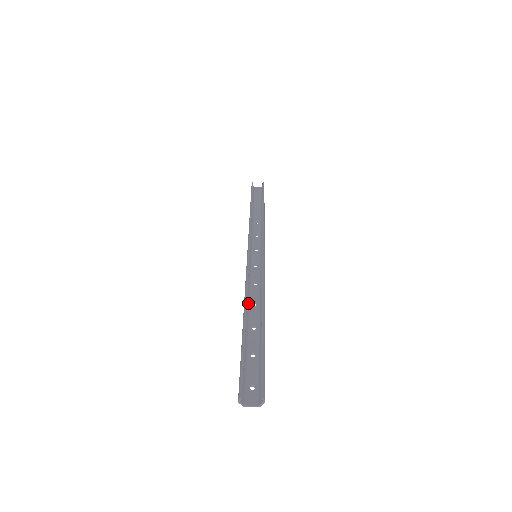
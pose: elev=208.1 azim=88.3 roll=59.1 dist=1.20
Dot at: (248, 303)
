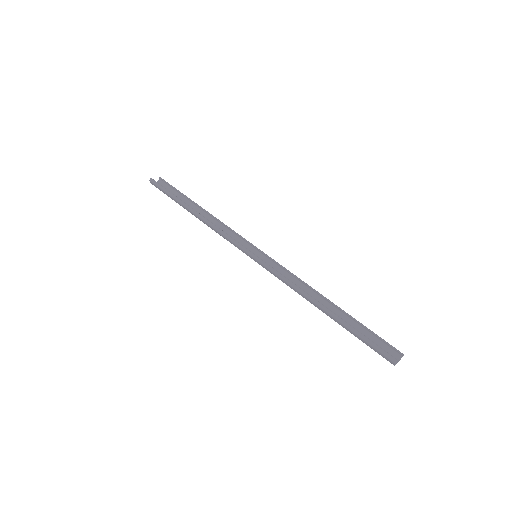
Dot at: (306, 297)
